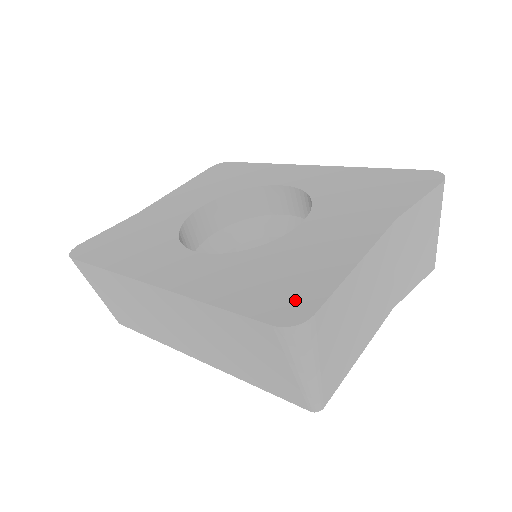
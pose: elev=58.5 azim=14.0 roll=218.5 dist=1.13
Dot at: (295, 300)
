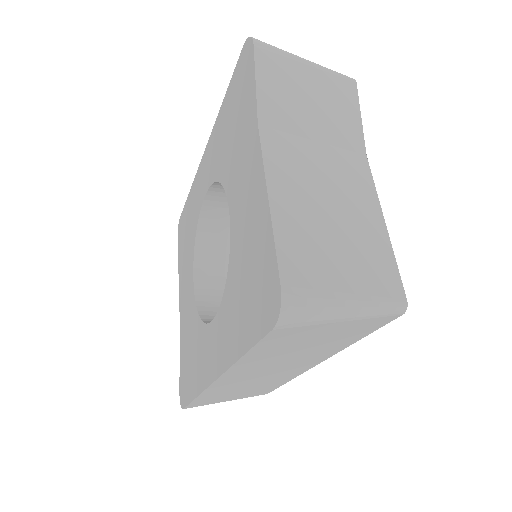
Dot at: (266, 289)
